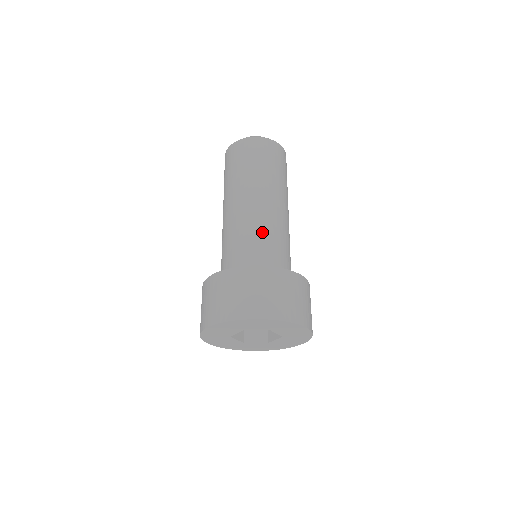
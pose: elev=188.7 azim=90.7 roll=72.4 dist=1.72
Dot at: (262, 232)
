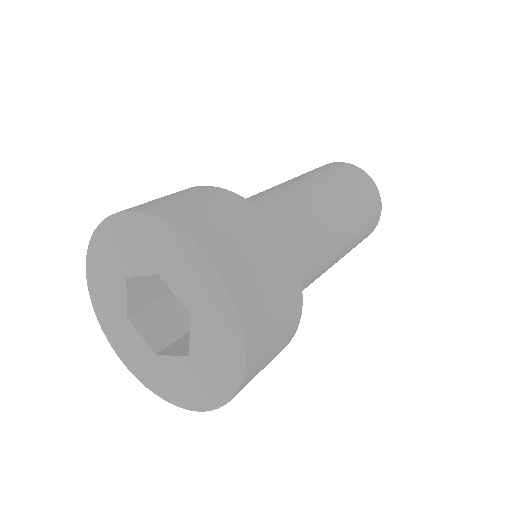
Dot at: (254, 198)
